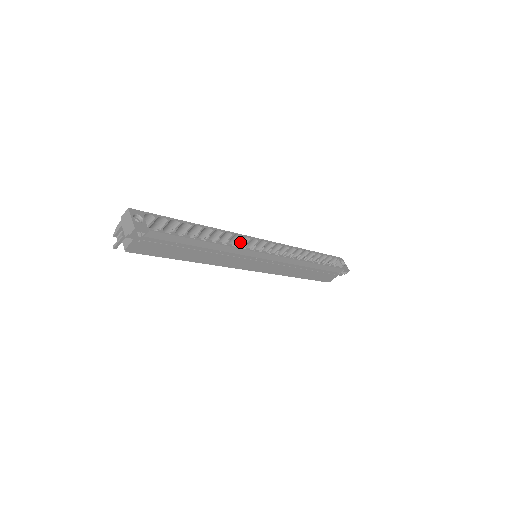
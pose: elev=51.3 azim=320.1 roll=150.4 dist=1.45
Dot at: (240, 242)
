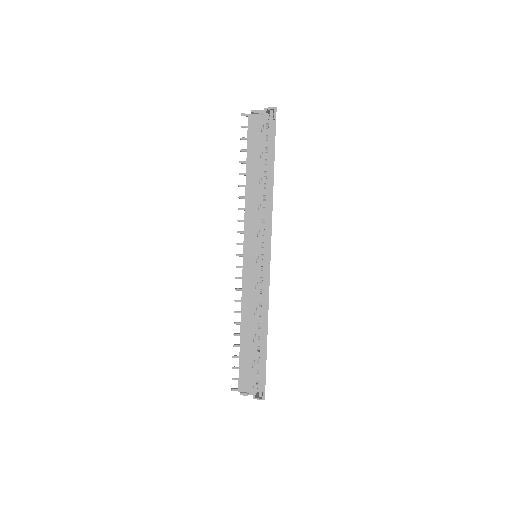
Dot at: occluded
